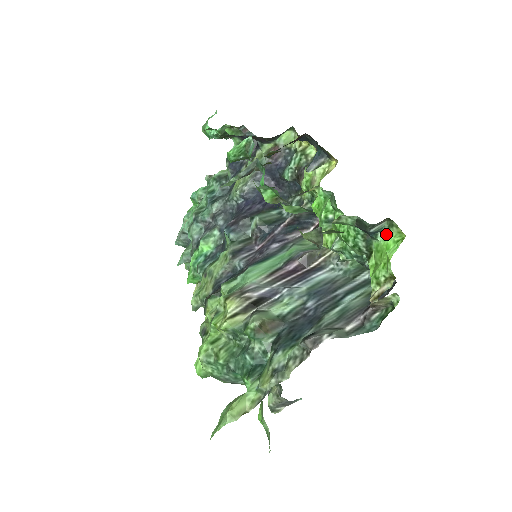
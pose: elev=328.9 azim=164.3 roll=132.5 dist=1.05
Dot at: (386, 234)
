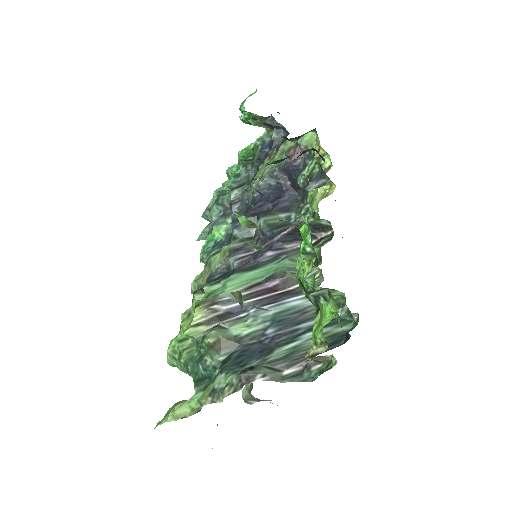
Dot at: (326, 301)
